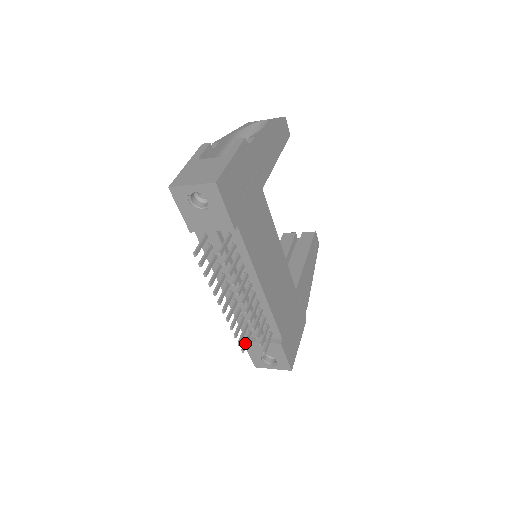
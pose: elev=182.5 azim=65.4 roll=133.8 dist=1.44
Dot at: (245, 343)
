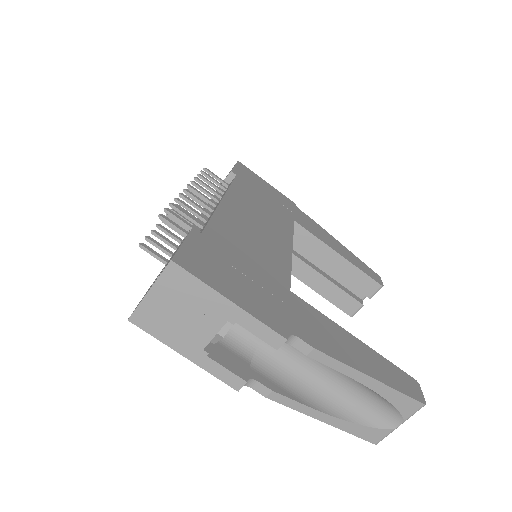
Dot at: (155, 251)
